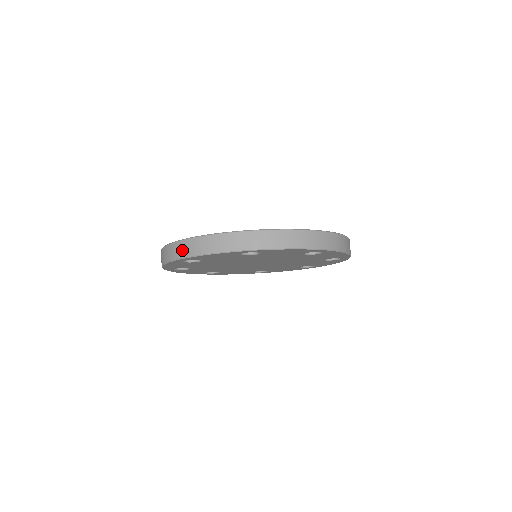
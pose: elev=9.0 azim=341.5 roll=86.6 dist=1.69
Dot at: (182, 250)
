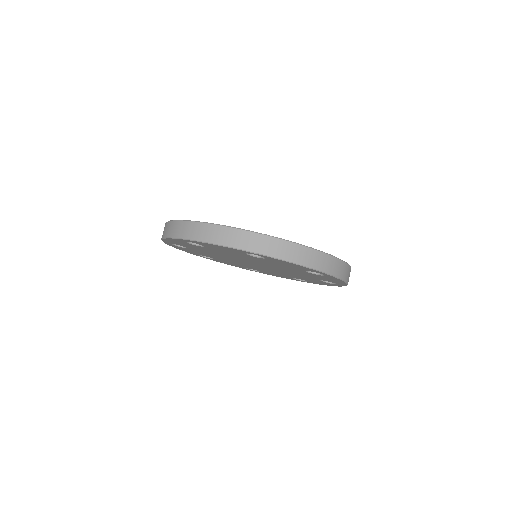
Dot at: (271, 248)
